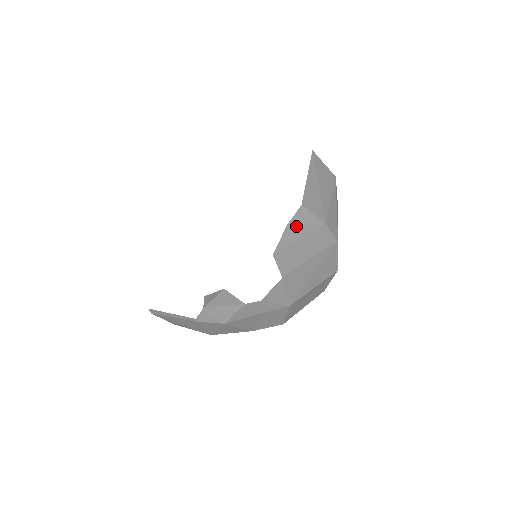
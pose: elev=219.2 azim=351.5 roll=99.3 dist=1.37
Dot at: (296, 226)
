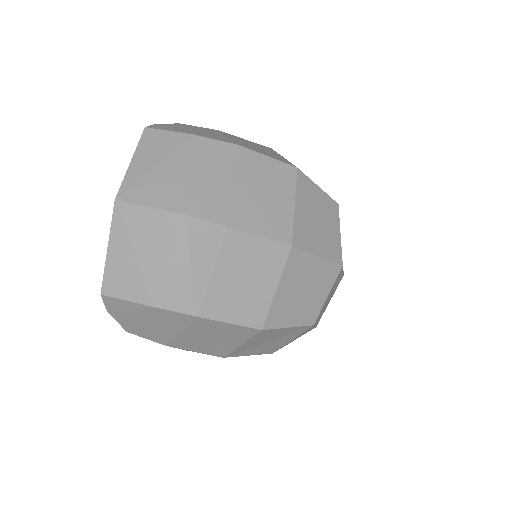
Dot at: (119, 311)
